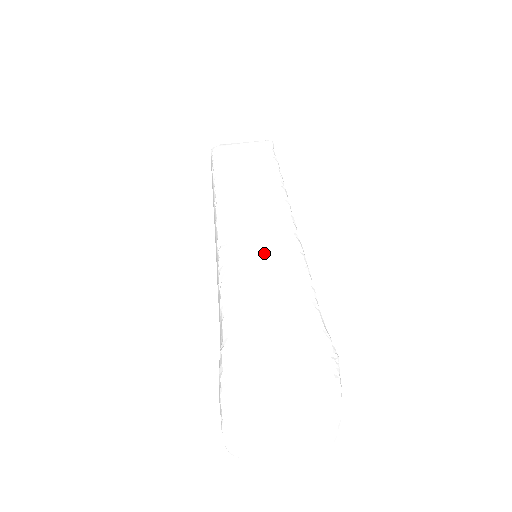
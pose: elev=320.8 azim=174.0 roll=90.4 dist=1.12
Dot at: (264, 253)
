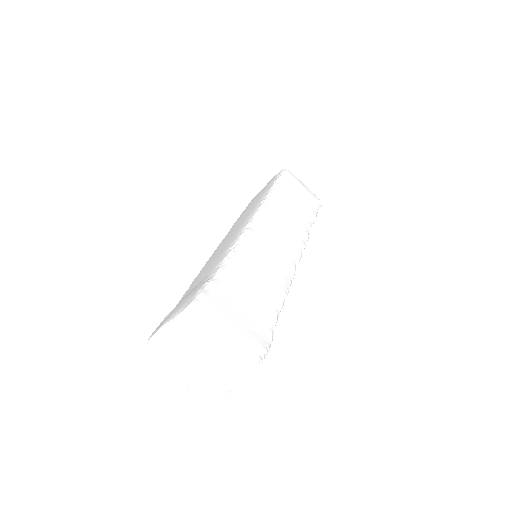
Dot at: (271, 257)
